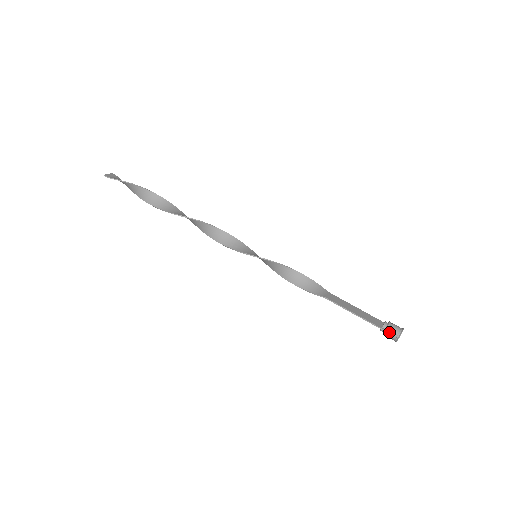
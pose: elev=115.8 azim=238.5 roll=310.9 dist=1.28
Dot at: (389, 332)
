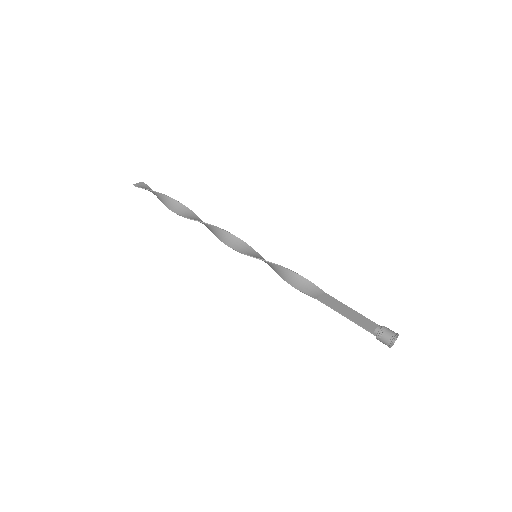
Dot at: (380, 337)
